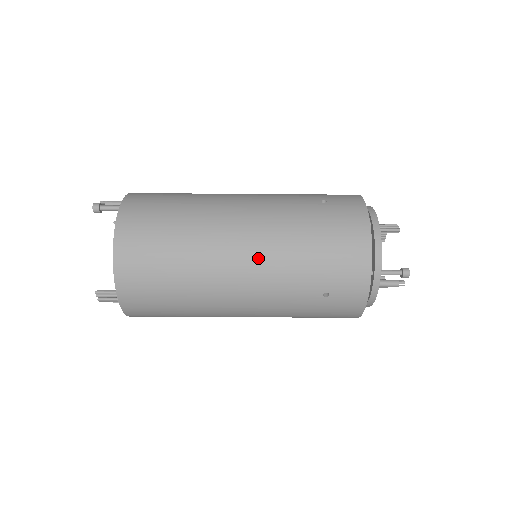
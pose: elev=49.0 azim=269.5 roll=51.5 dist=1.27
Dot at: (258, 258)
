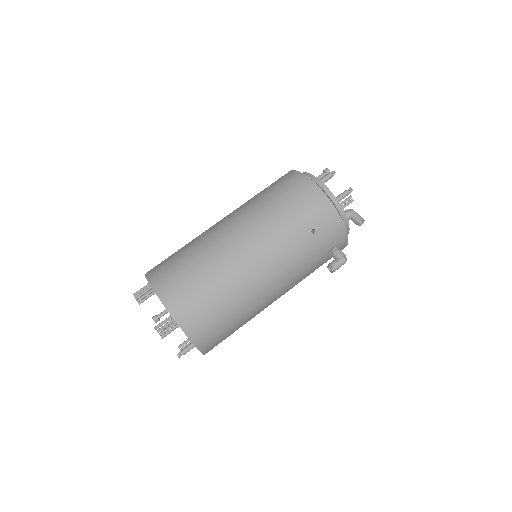
Dot at: occluded
